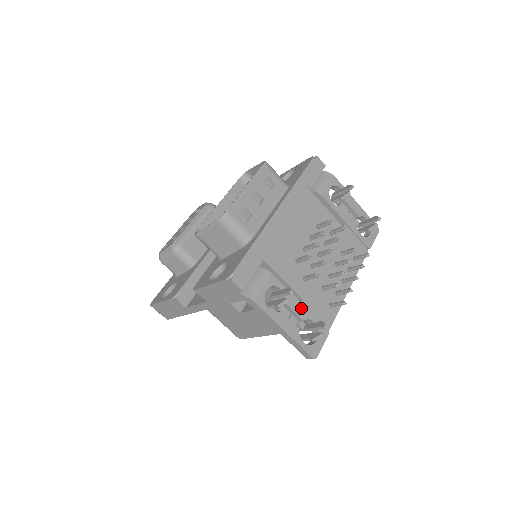
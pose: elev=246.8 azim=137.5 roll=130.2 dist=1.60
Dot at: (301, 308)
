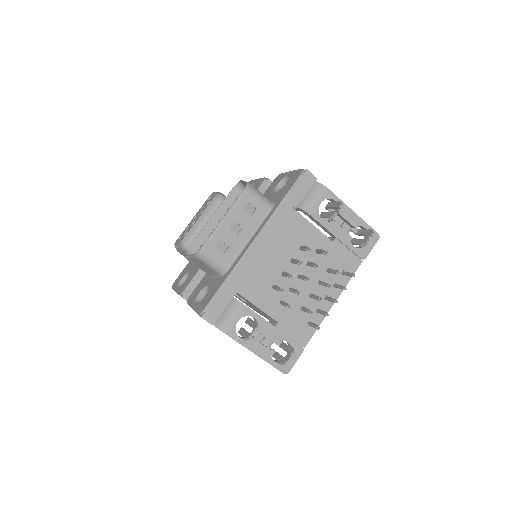
Dot at: (275, 332)
